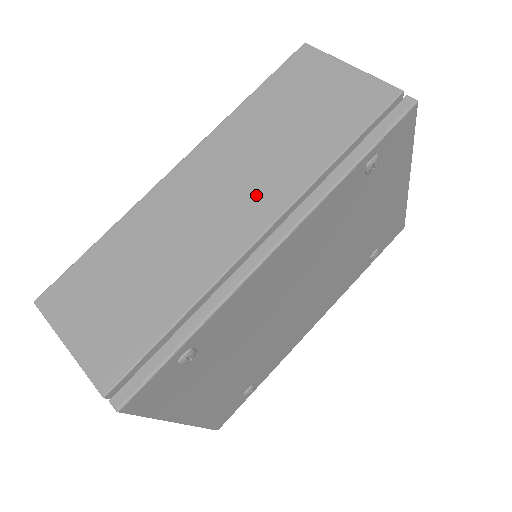
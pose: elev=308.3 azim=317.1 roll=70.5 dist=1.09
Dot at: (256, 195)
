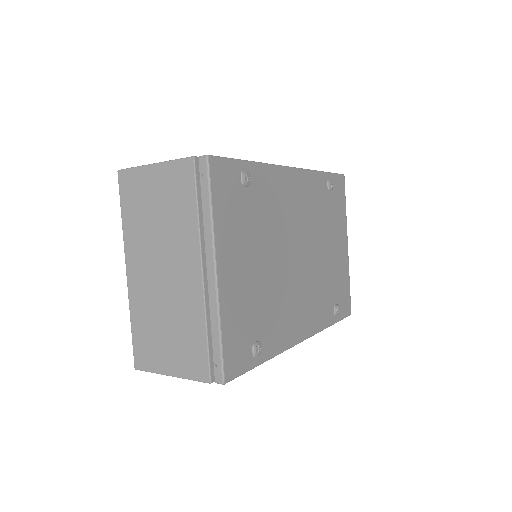
Dot at: occluded
